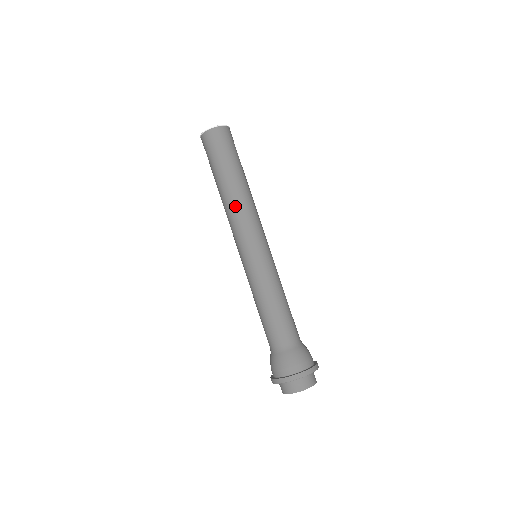
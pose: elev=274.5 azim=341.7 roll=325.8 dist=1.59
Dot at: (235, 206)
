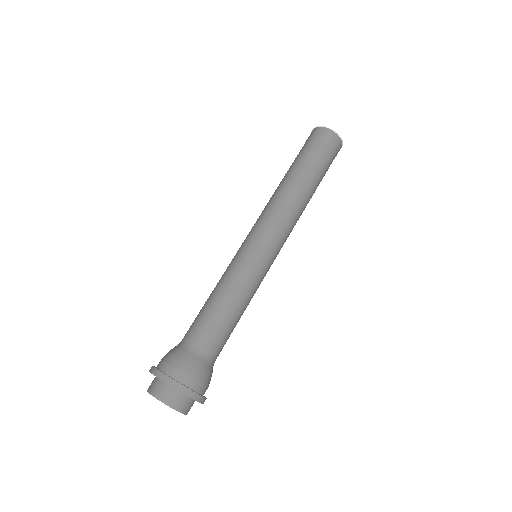
Dot at: (284, 198)
